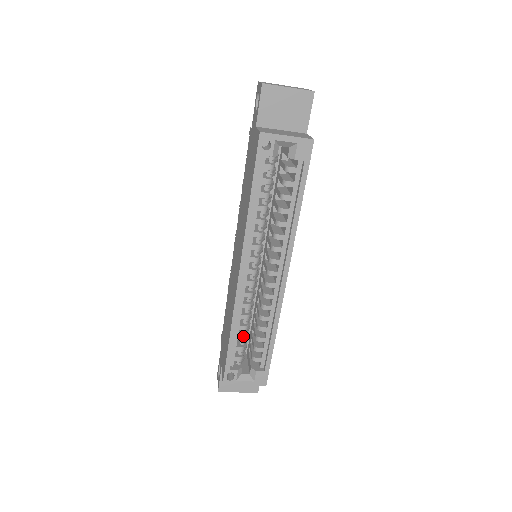
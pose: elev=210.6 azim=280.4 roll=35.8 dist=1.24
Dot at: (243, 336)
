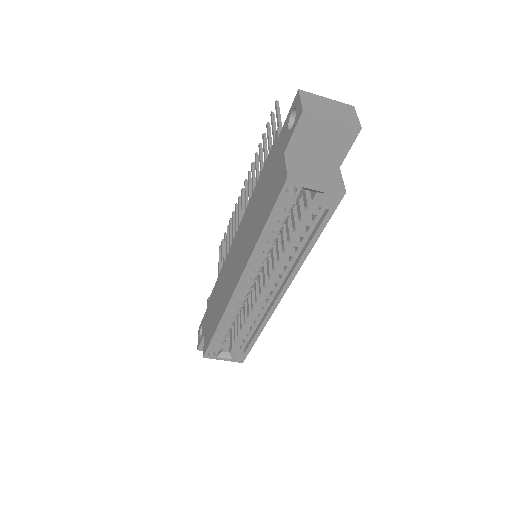
Dot at: (229, 328)
